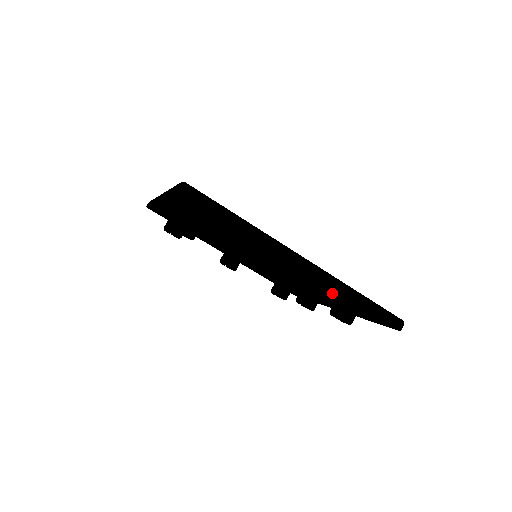
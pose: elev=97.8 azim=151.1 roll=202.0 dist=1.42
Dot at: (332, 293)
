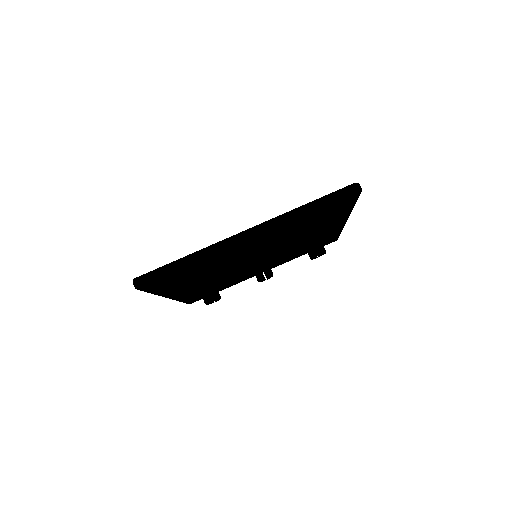
Dot at: (308, 221)
